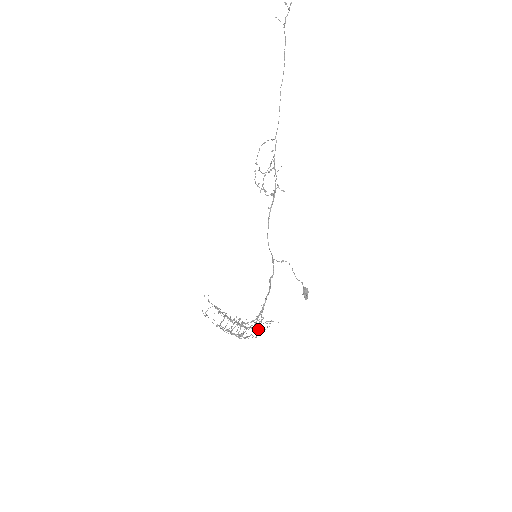
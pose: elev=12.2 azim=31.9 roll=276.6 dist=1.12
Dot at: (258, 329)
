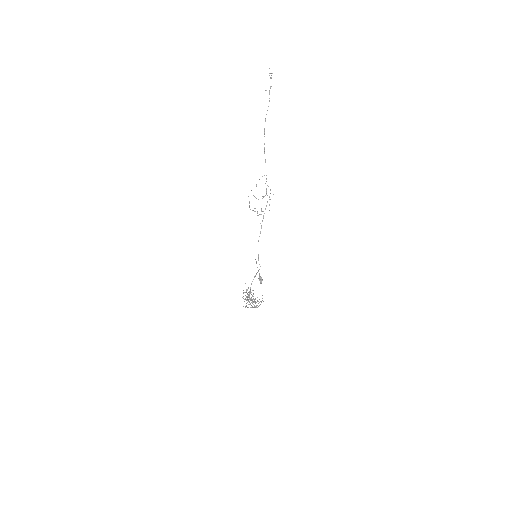
Dot at: occluded
